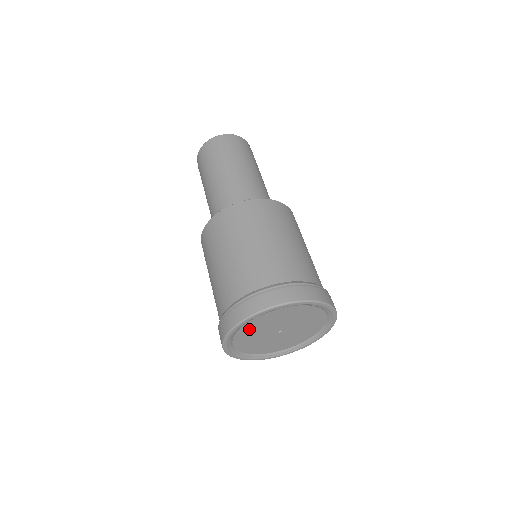
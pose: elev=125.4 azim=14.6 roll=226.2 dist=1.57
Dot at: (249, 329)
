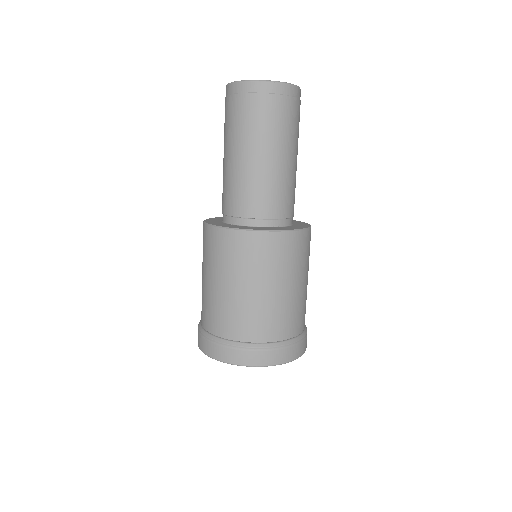
Dot at: occluded
